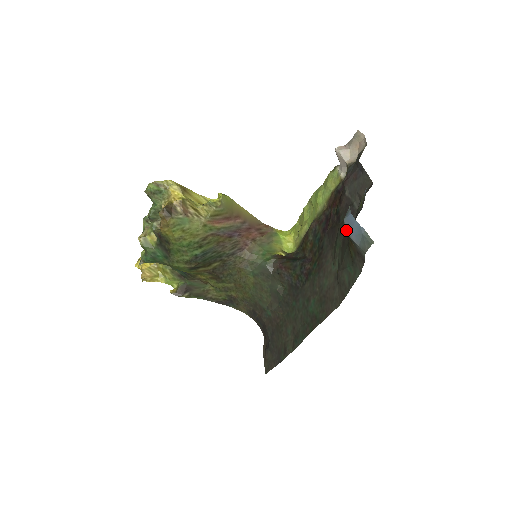
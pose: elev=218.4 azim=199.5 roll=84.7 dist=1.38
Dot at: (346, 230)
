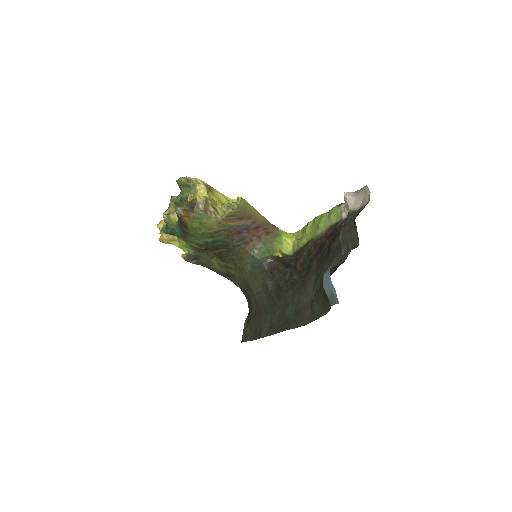
Dot at: occluded
